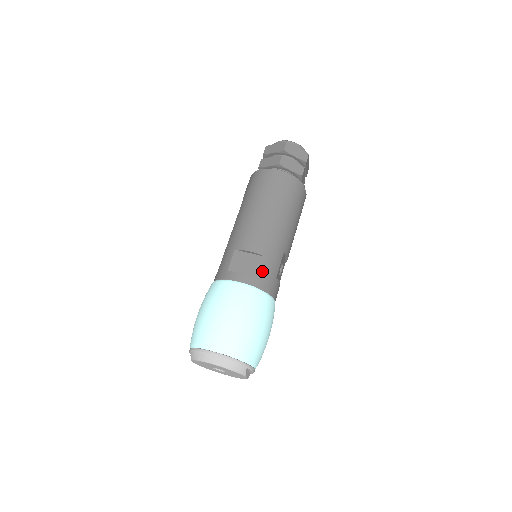
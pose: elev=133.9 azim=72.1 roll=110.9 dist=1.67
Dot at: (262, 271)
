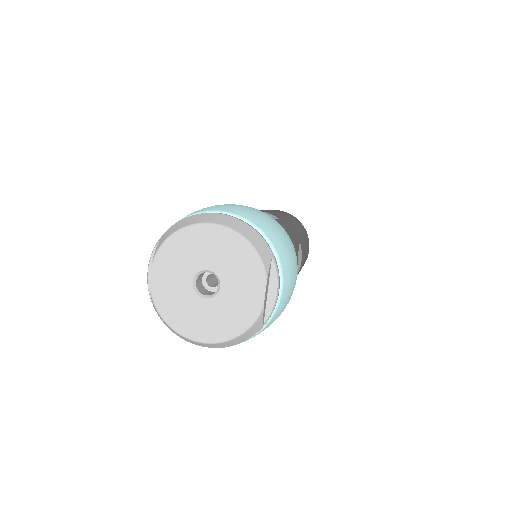
Dot at: (279, 222)
